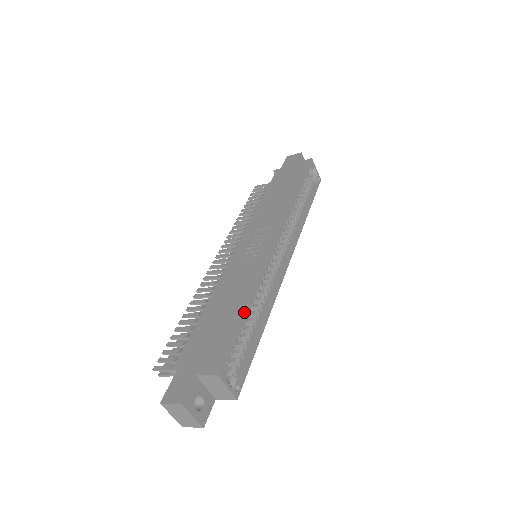
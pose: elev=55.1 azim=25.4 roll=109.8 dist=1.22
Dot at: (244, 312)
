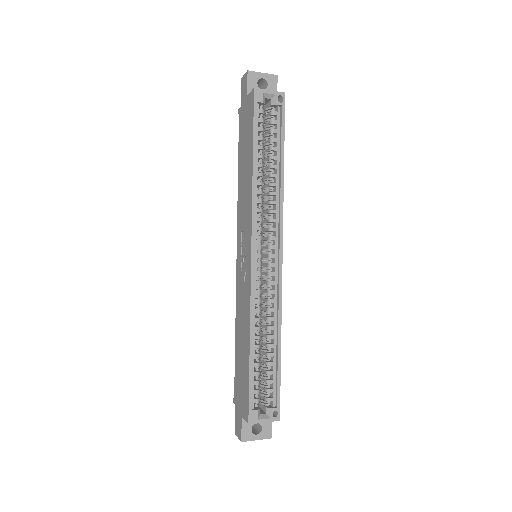
Dot at: (249, 358)
